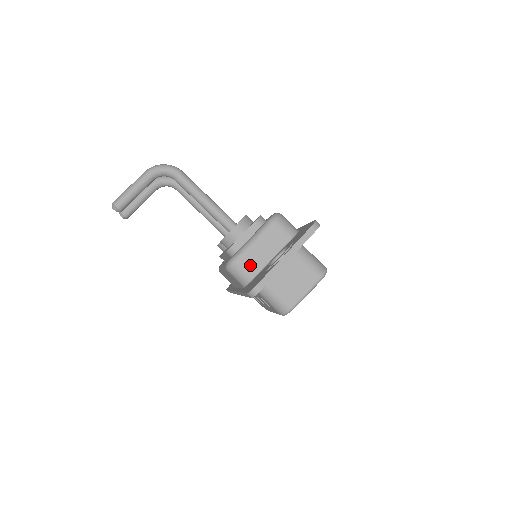
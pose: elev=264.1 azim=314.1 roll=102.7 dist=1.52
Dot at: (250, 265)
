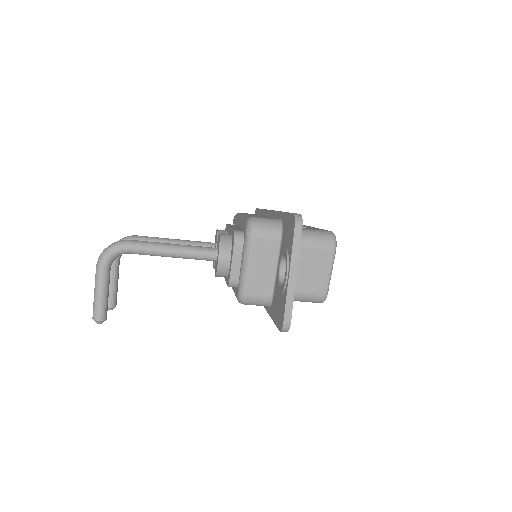
Dot at: (260, 288)
